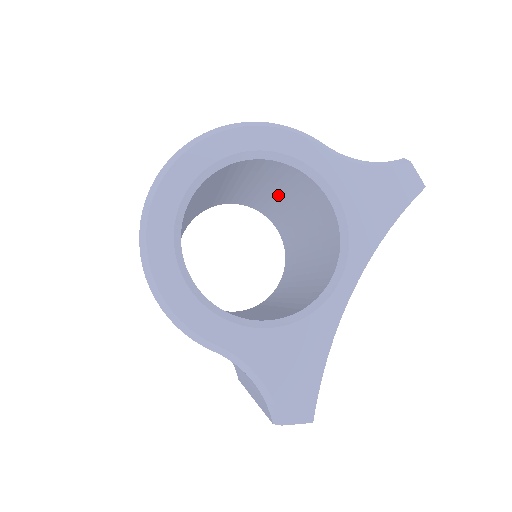
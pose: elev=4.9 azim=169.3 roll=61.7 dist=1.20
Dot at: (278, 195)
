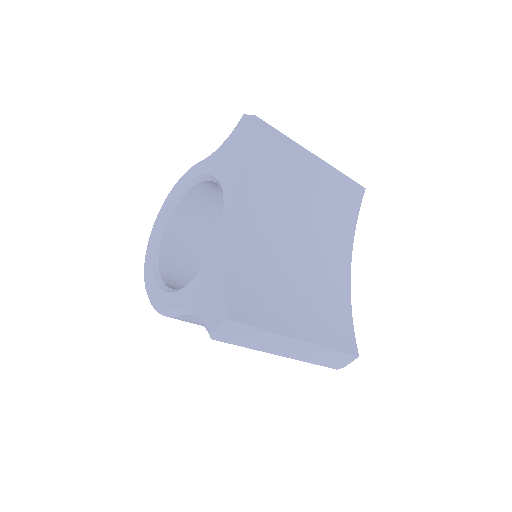
Dot at: occluded
